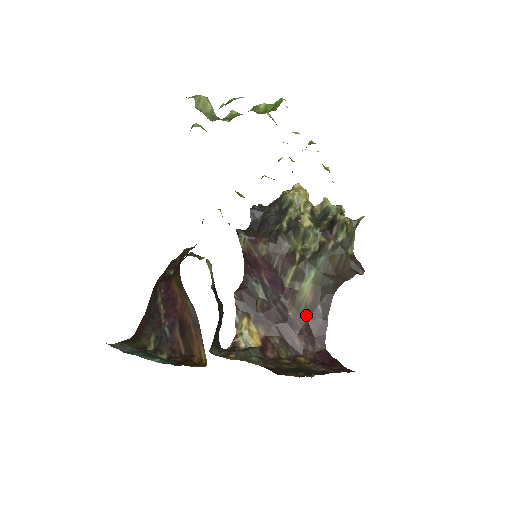
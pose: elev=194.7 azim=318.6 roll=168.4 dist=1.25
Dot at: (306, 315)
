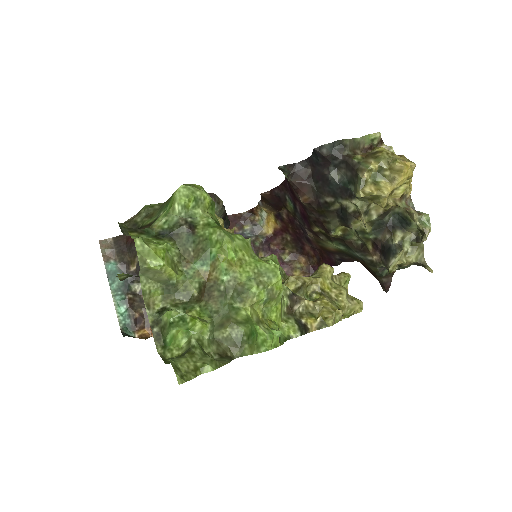
Dot at: (323, 249)
